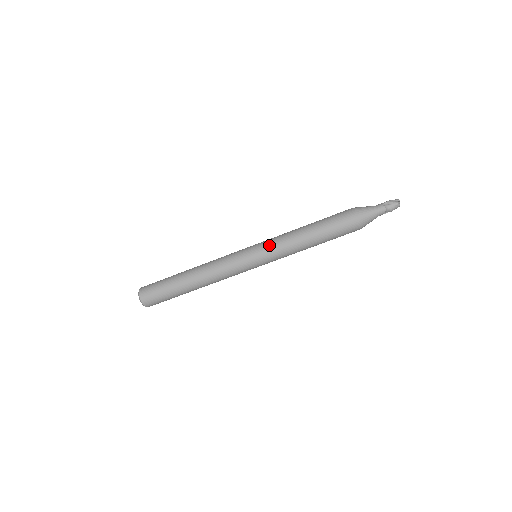
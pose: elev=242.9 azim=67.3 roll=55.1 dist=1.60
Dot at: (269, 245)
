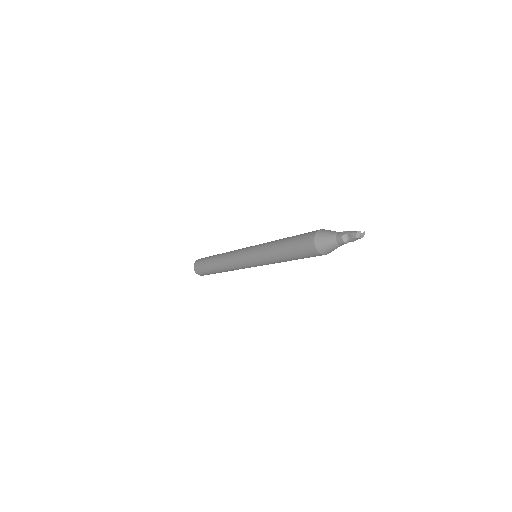
Dot at: (257, 257)
